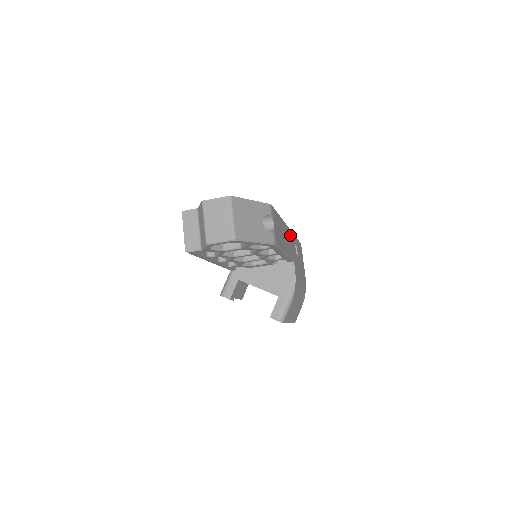
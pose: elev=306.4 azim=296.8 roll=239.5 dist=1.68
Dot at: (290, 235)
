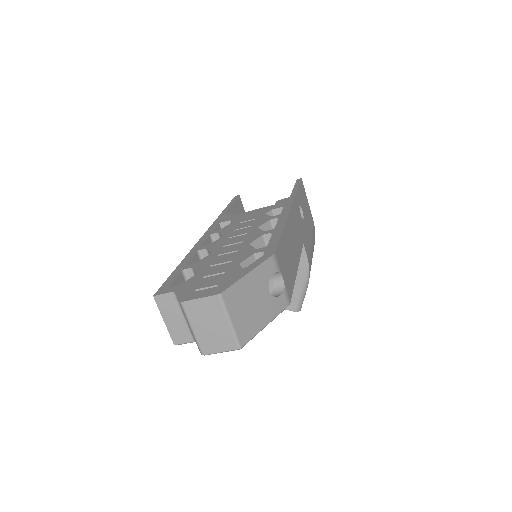
Dot at: (294, 213)
